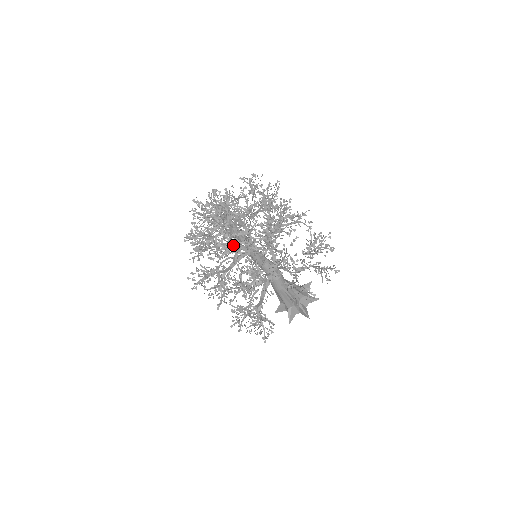
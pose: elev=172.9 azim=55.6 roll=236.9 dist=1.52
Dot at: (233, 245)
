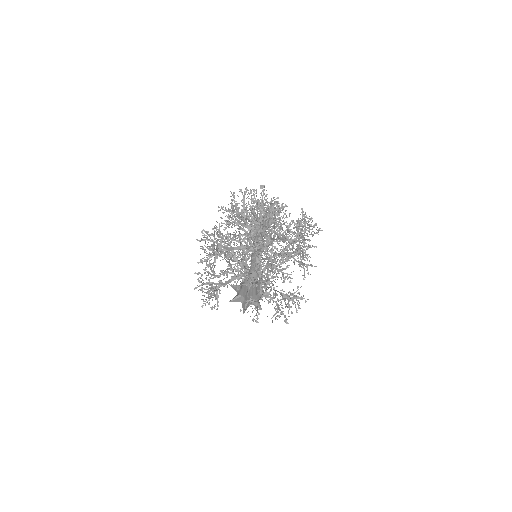
Dot at: (248, 248)
